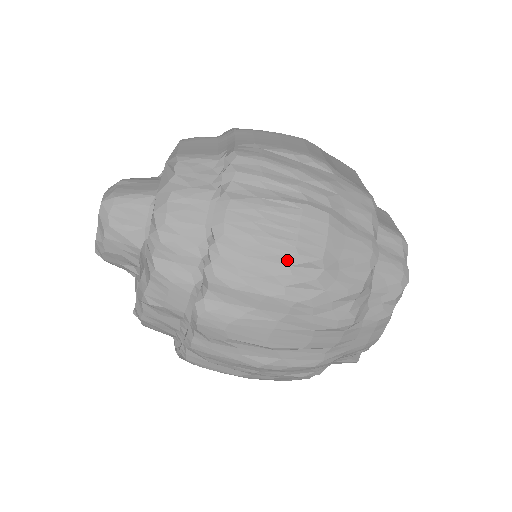
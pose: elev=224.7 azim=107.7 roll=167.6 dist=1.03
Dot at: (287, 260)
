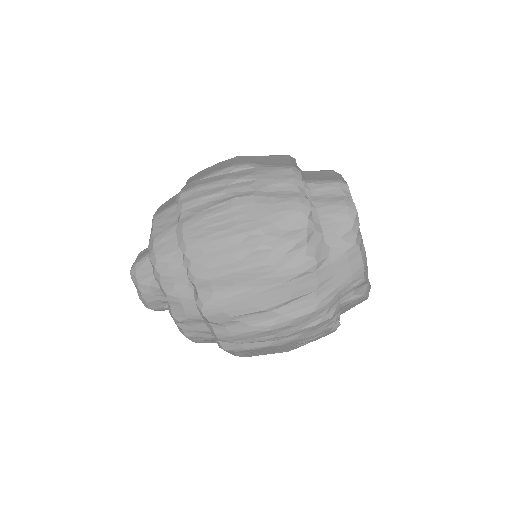
Dot at: (234, 242)
